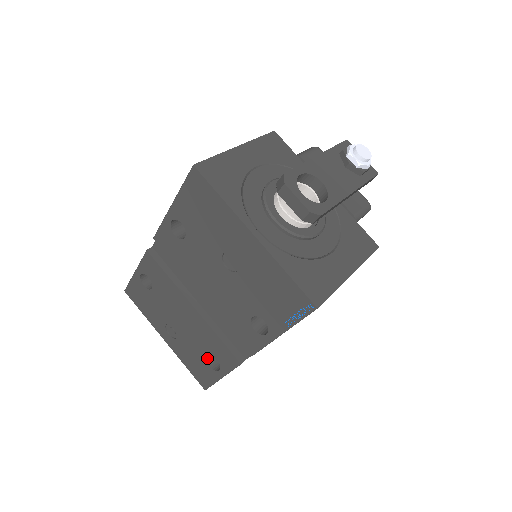
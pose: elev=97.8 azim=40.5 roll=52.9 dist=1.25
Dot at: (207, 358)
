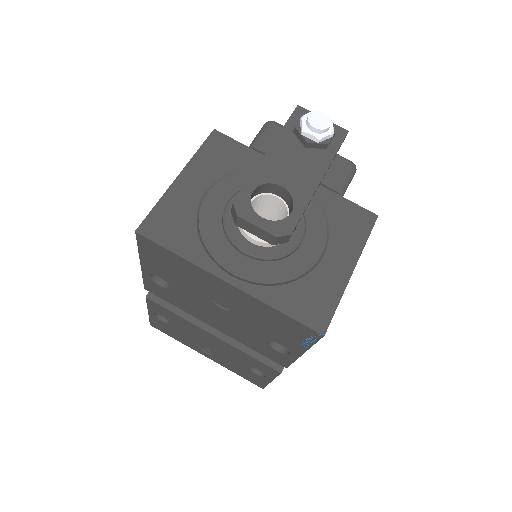
Dot at: (250, 368)
